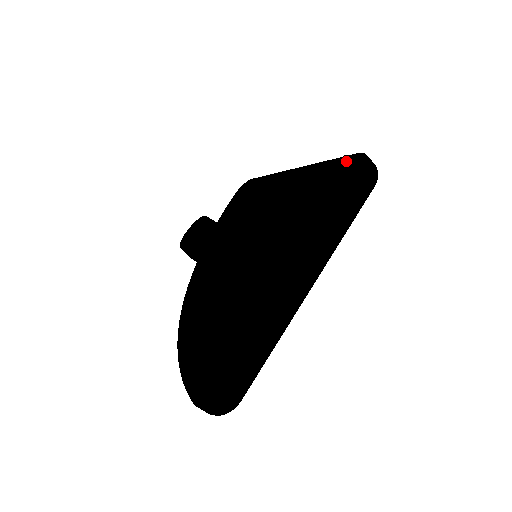
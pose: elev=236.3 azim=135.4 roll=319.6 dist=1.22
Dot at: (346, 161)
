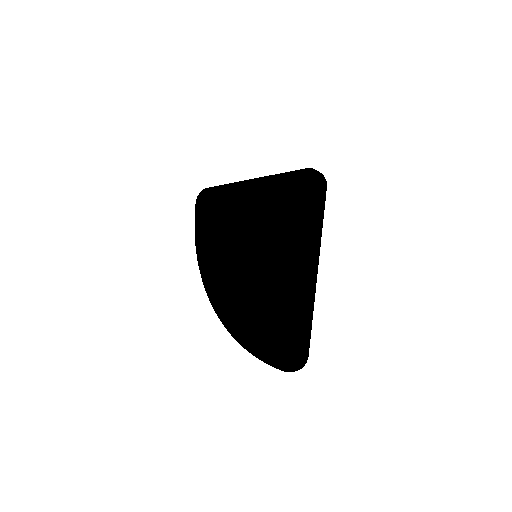
Dot at: (300, 175)
